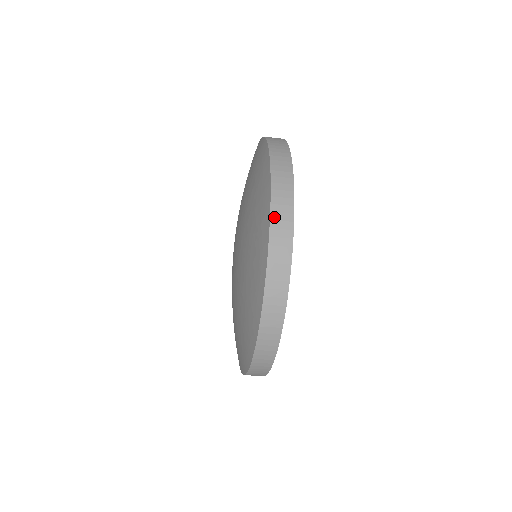
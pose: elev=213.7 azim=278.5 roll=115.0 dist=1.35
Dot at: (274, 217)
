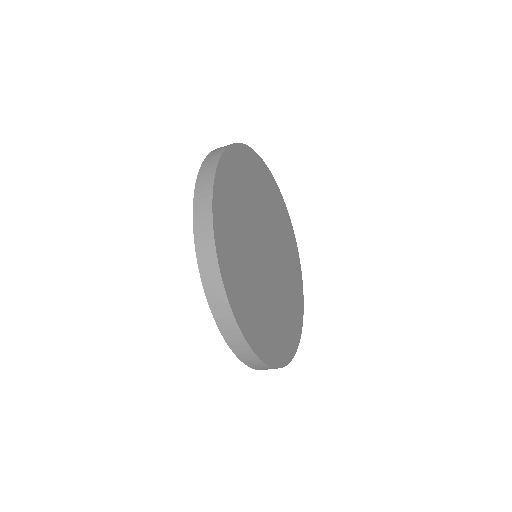
Dot at: (216, 316)
